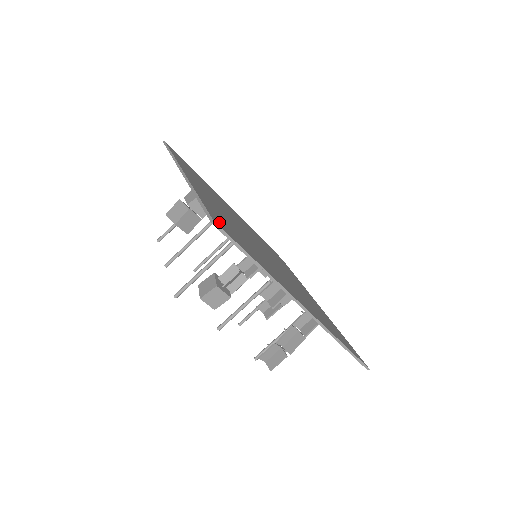
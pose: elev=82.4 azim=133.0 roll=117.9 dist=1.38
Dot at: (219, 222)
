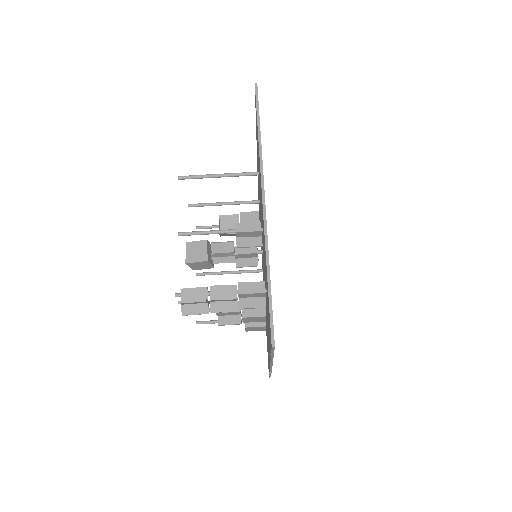
Dot at: occluded
